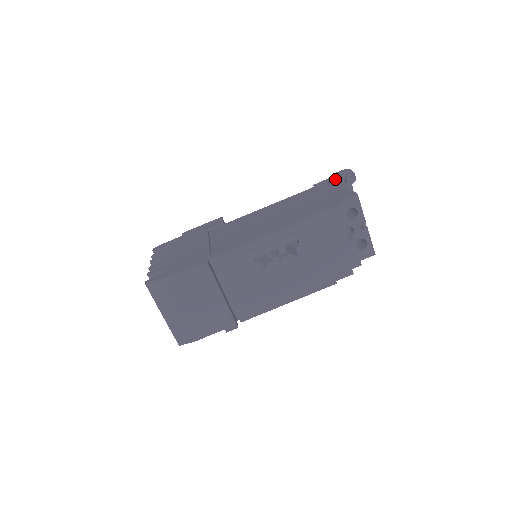
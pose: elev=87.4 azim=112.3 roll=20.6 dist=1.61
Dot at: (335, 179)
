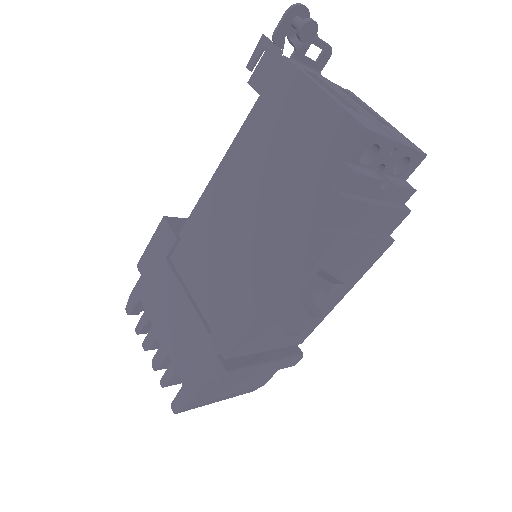
Dot at: (285, 61)
